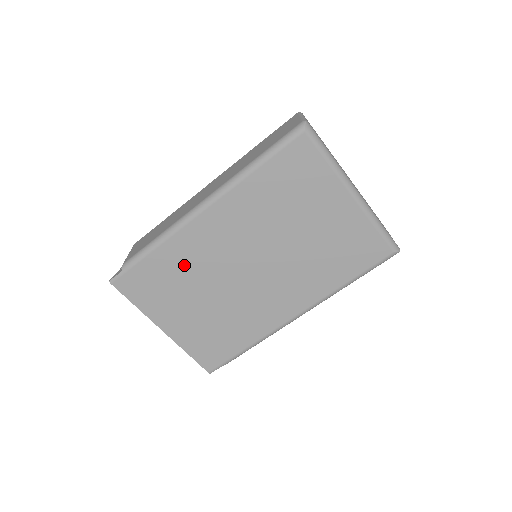
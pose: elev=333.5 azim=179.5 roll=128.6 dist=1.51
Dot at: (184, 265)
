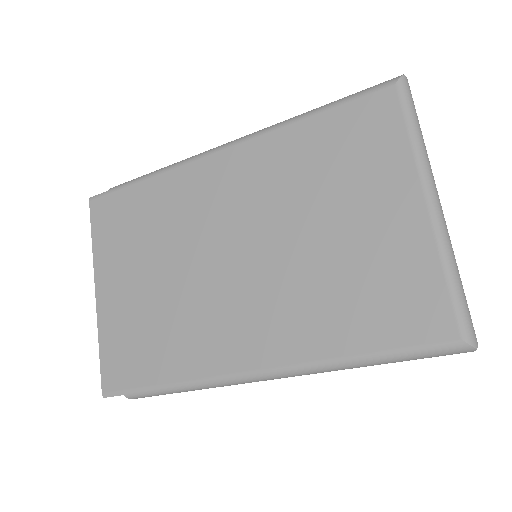
Dot at: (166, 212)
